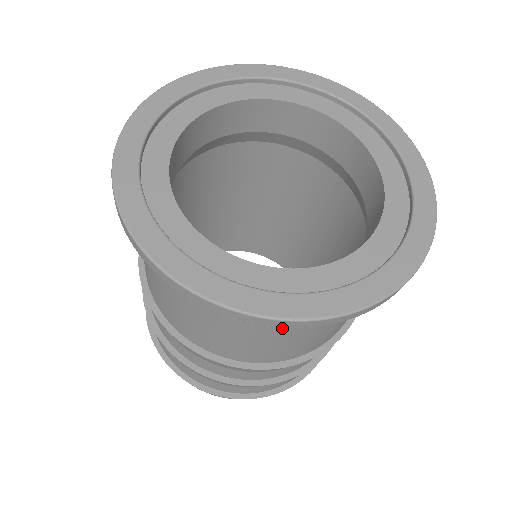
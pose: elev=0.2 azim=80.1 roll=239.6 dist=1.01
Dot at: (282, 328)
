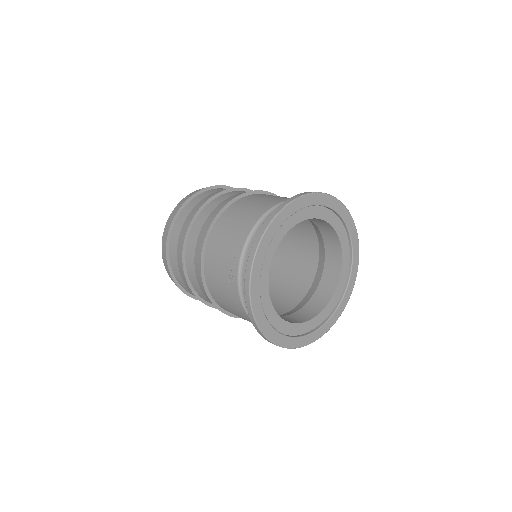
Dot at: occluded
